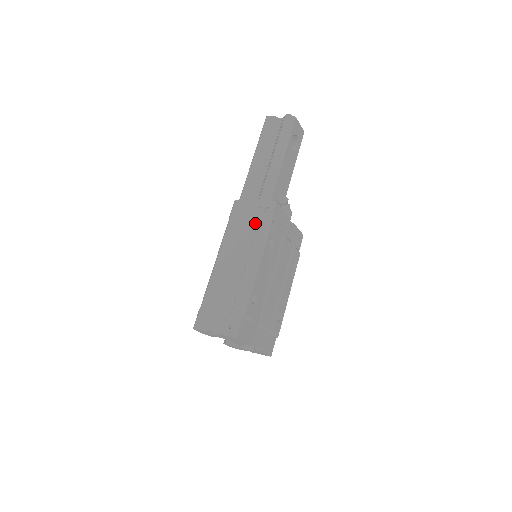
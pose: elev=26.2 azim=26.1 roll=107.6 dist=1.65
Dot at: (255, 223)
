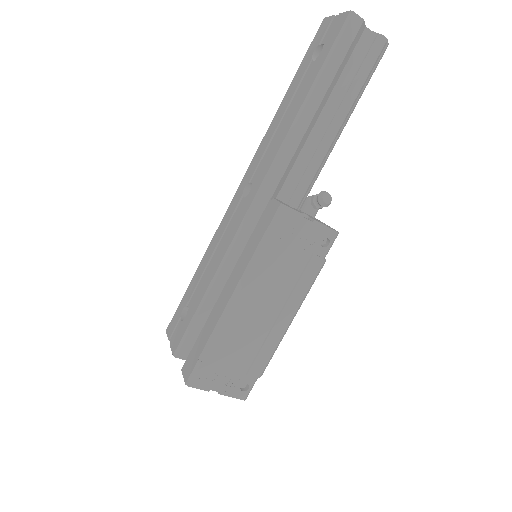
Dot at: (305, 259)
